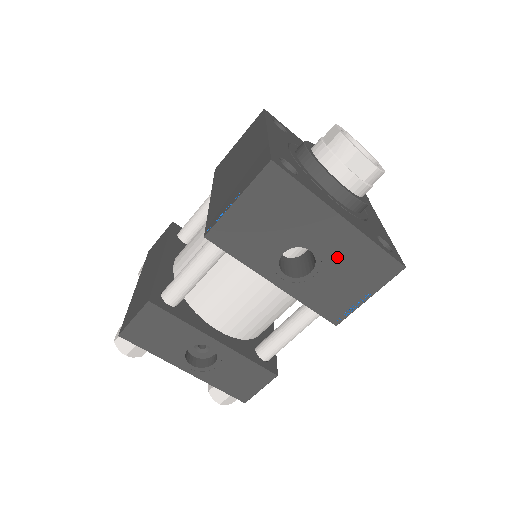
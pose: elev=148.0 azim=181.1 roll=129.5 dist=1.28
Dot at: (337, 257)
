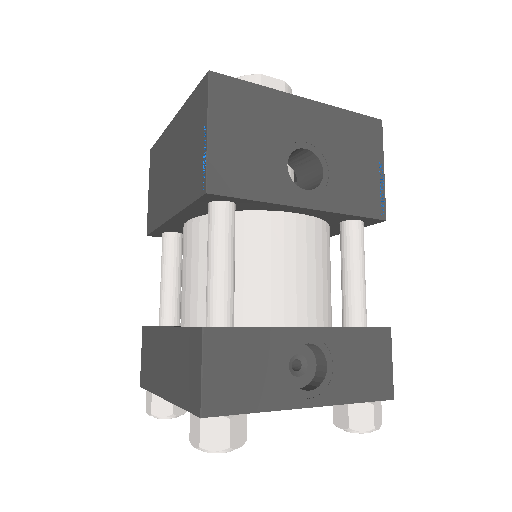
Dot at: (330, 142)
